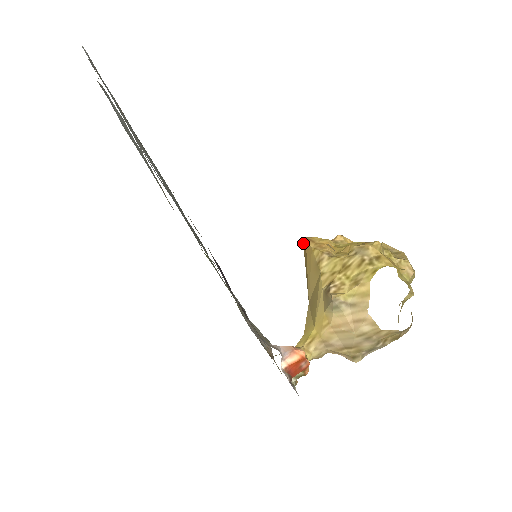
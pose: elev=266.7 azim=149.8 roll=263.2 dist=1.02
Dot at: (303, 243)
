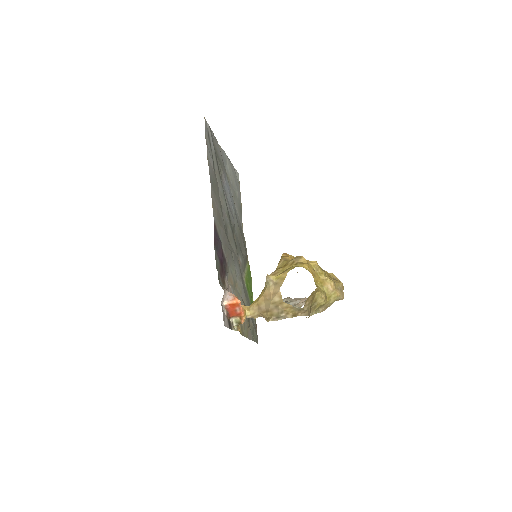
Dot at: occluded
